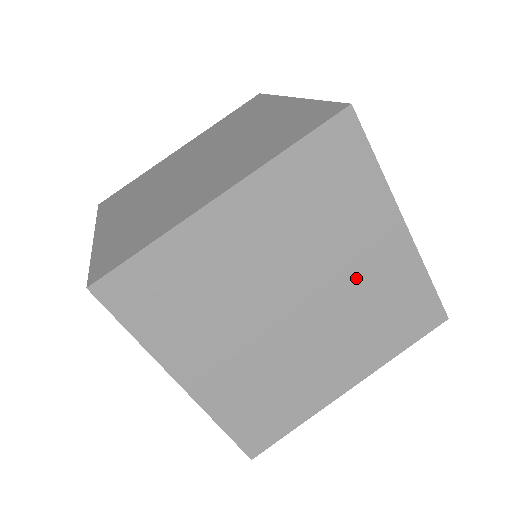
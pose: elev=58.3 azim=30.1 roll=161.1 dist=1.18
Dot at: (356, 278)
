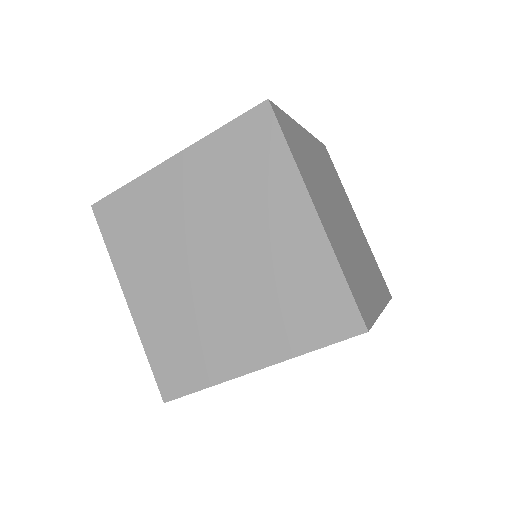
Dot at: (266, 251)
